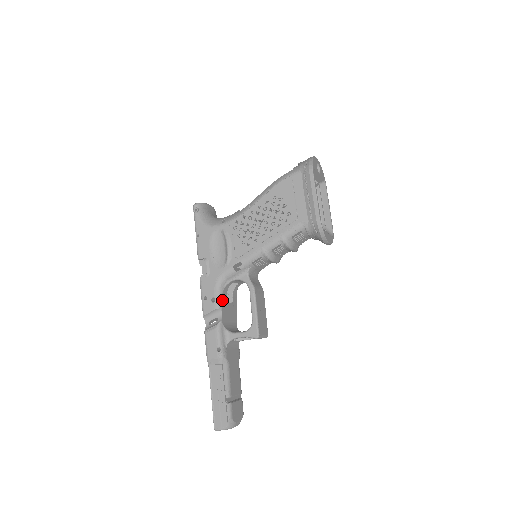
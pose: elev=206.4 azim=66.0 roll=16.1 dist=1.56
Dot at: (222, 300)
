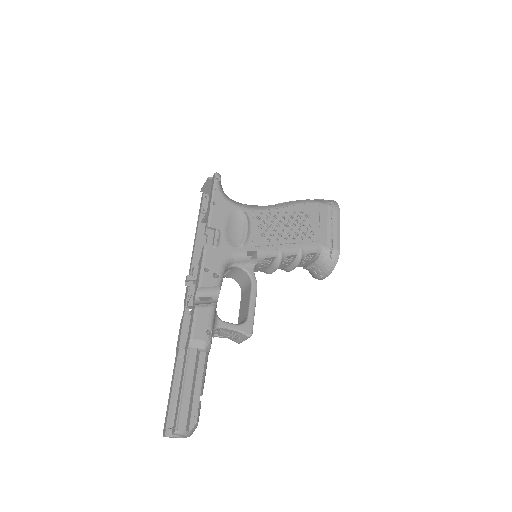
Dot at: (222, 281)
